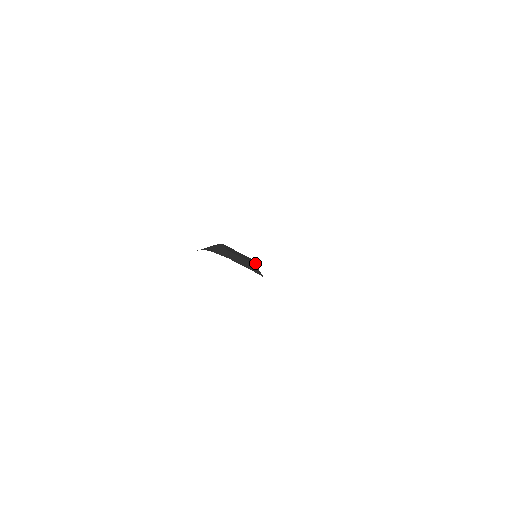
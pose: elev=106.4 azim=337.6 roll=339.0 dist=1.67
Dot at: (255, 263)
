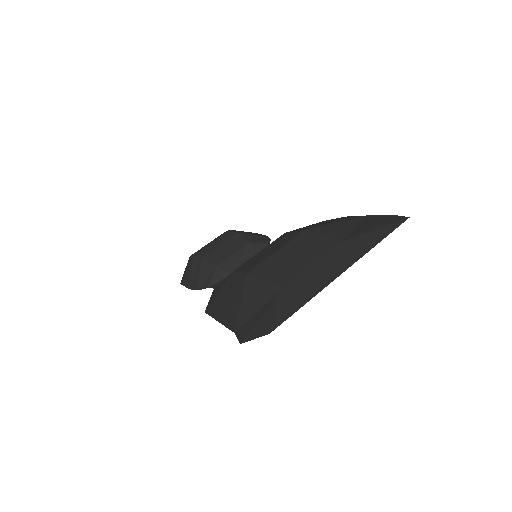
Dot at: (242, 234)
